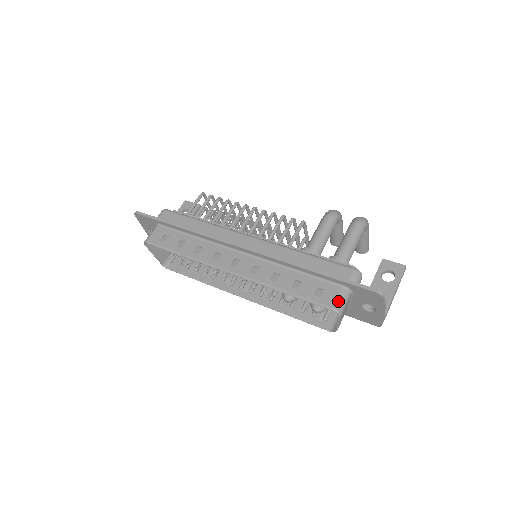
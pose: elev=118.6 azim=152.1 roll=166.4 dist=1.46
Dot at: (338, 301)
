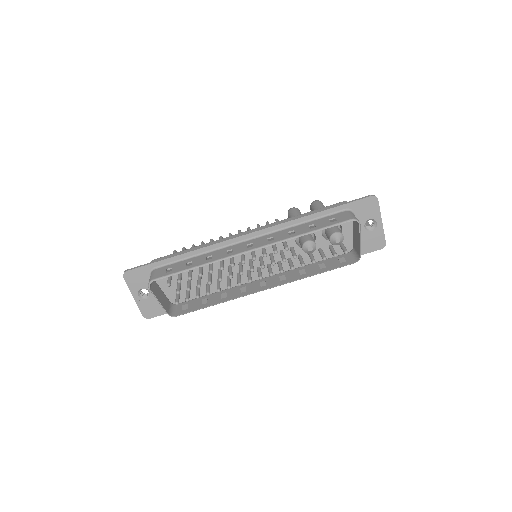
Dot at: (351, 215)
